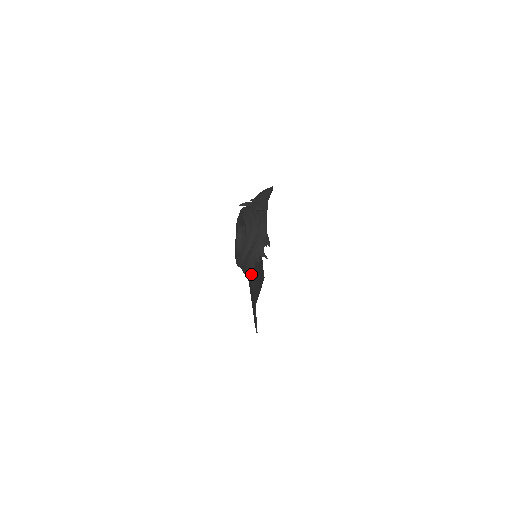
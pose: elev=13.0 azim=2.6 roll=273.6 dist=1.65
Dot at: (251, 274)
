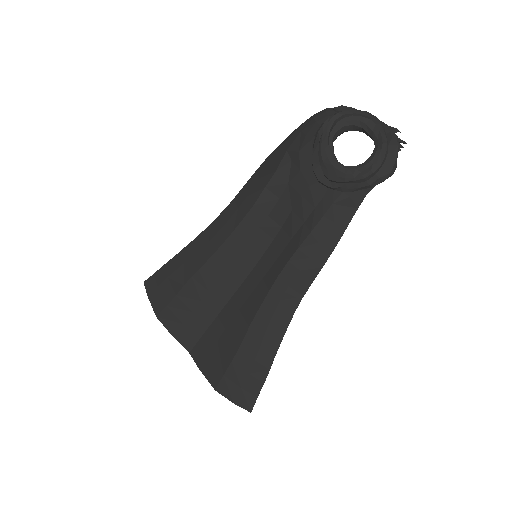
Dot at: (392, 174)
